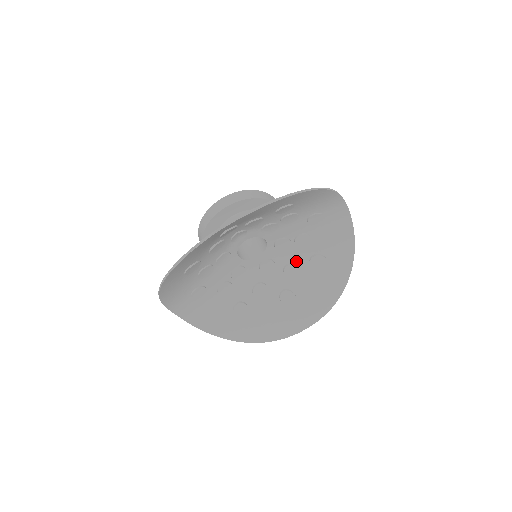
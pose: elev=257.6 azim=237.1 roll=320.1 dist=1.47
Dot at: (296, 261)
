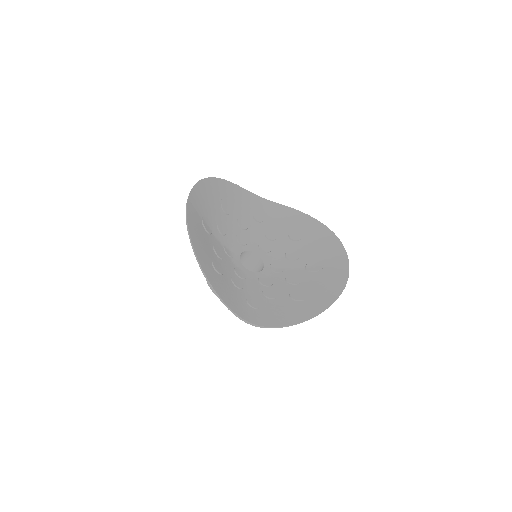
Dot at: (286, 249)
